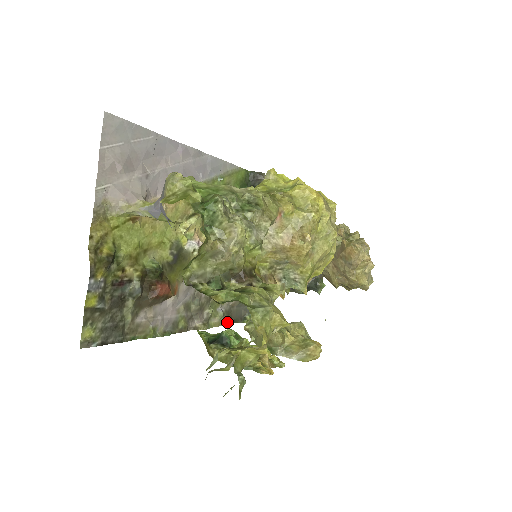
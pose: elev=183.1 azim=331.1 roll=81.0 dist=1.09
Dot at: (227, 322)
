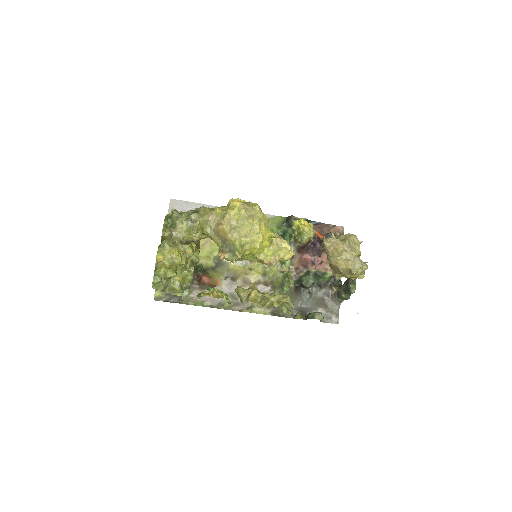
Dot at: (274, 314)
